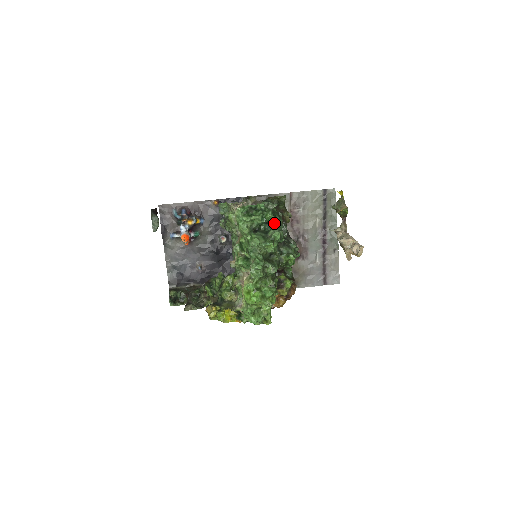
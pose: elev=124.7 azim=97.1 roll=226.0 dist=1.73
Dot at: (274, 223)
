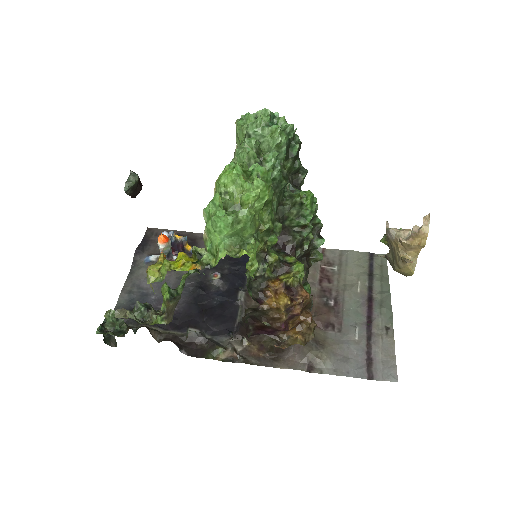
Dot at: occluded
